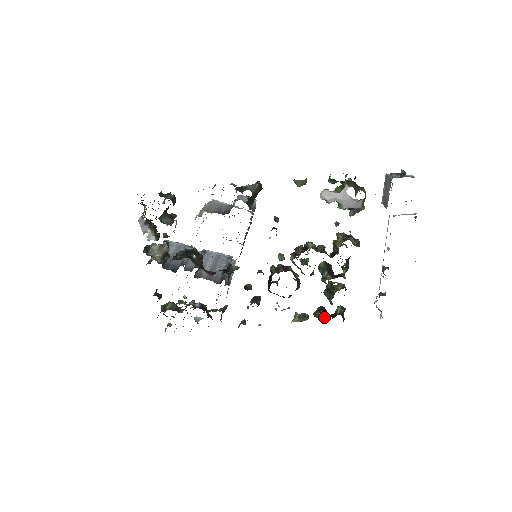
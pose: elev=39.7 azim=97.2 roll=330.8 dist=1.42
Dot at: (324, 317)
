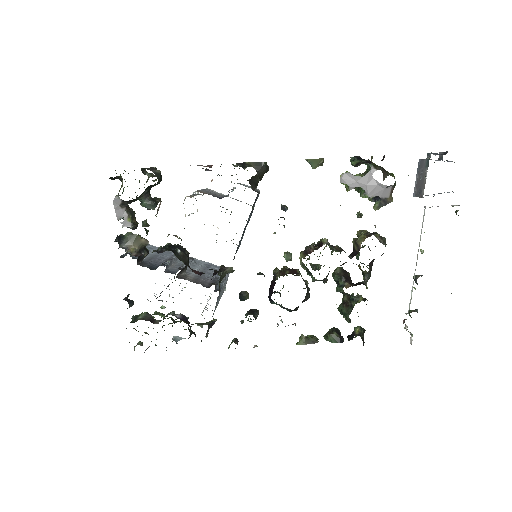
Dot at: (338, 340)
